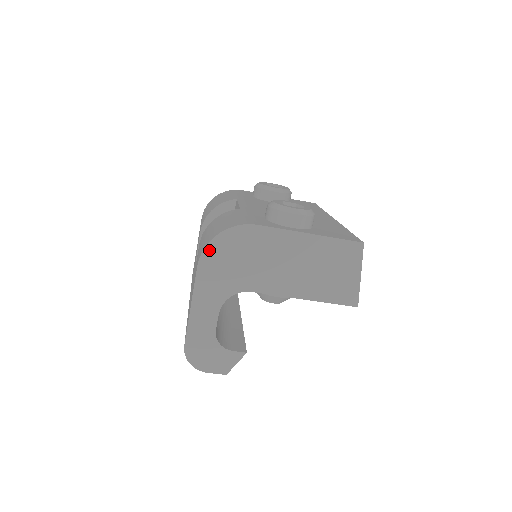
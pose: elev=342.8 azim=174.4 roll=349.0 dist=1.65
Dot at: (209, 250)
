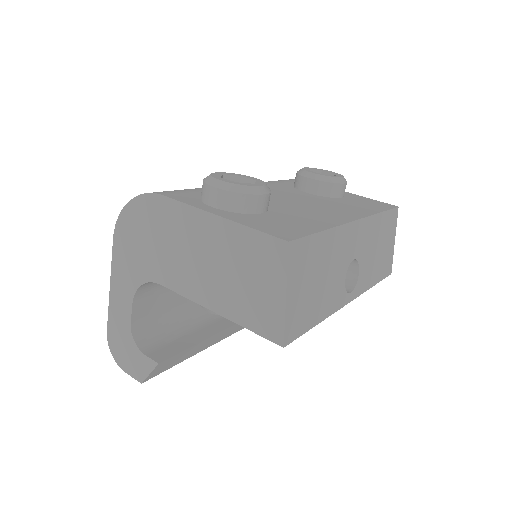
Dot at: (122, 221)
